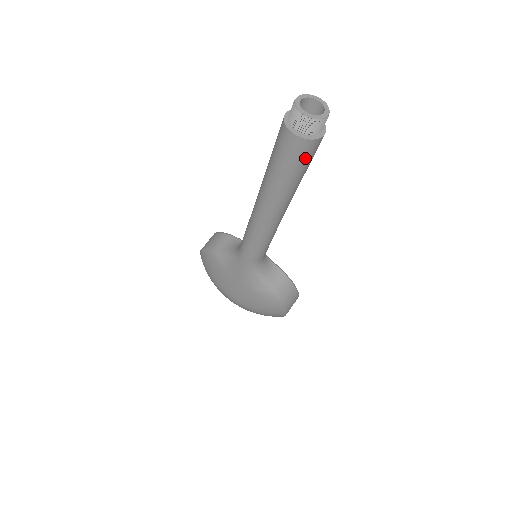
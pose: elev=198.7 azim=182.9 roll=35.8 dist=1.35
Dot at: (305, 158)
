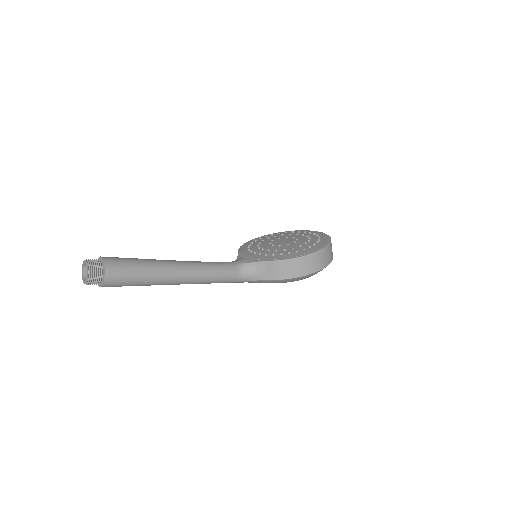
Dot at: (121, 283)
